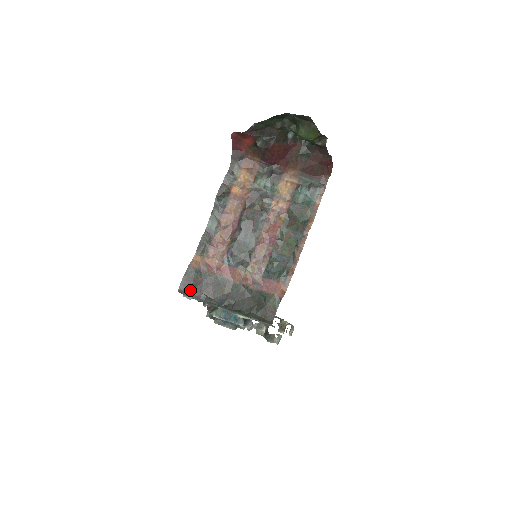
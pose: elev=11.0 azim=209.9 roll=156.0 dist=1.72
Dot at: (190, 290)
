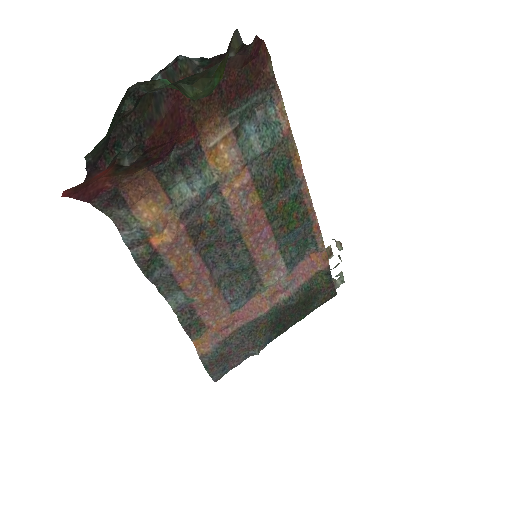
Dot at: (226, 368)
